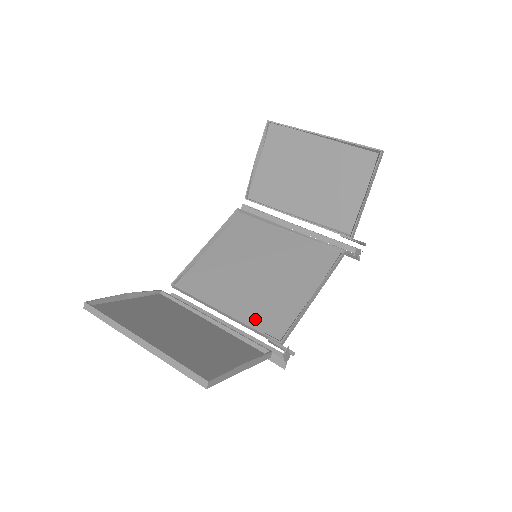
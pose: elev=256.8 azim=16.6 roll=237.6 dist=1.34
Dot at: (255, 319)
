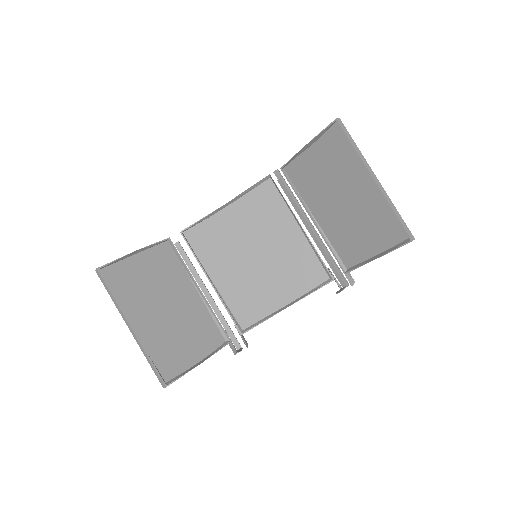
Dot at: (233, 302)
